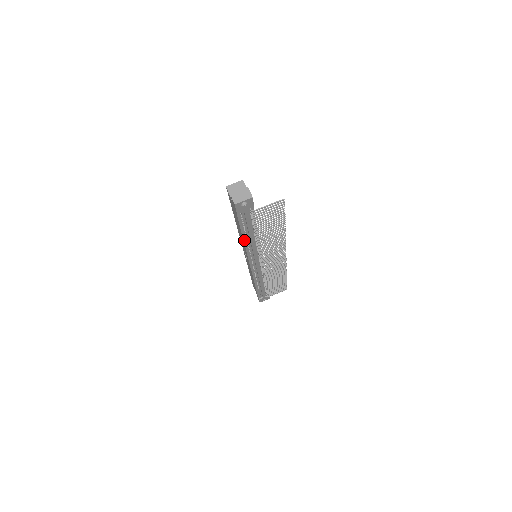
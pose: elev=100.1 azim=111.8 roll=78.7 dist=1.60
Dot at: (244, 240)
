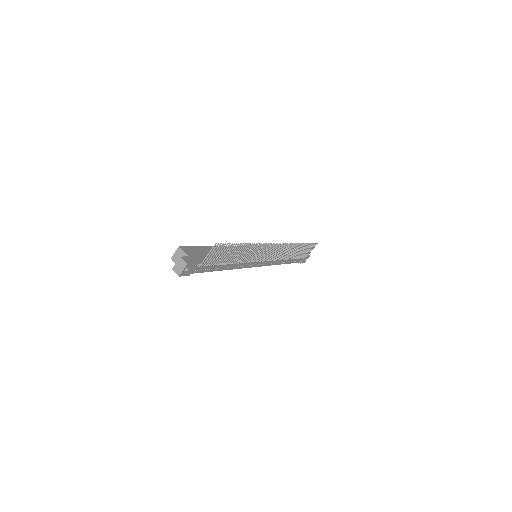
Dot at: occluded
